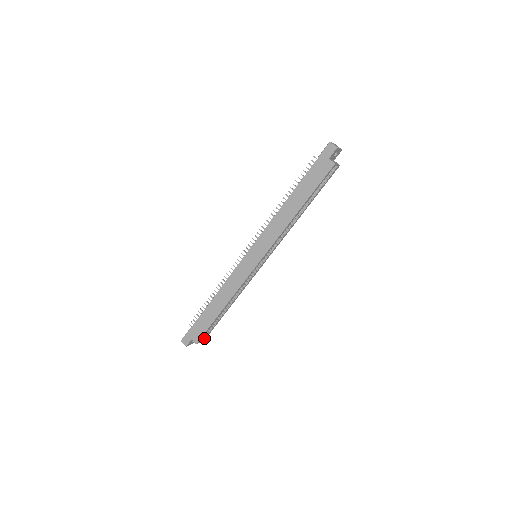
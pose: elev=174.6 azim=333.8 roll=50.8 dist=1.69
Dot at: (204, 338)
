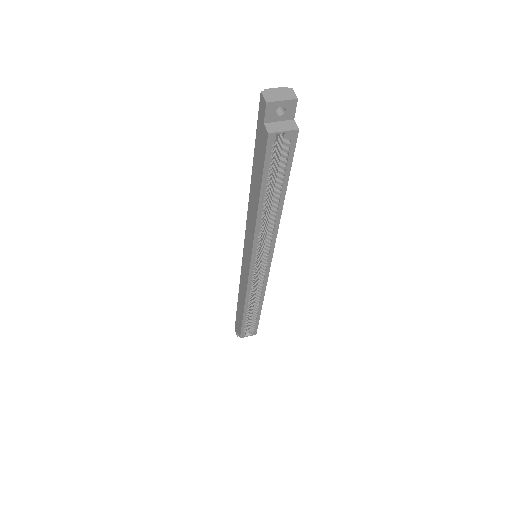
Dot at: (252, 333)
